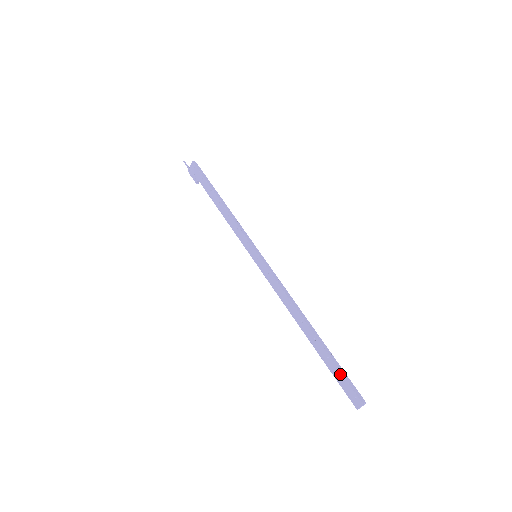
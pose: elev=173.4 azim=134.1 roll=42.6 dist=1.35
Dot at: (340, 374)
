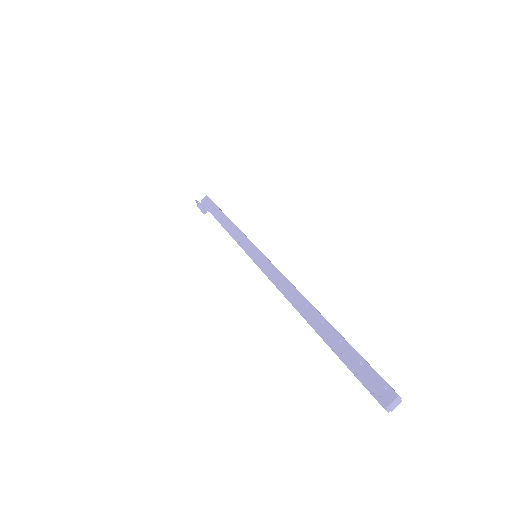
Dot at: (359, 358)
